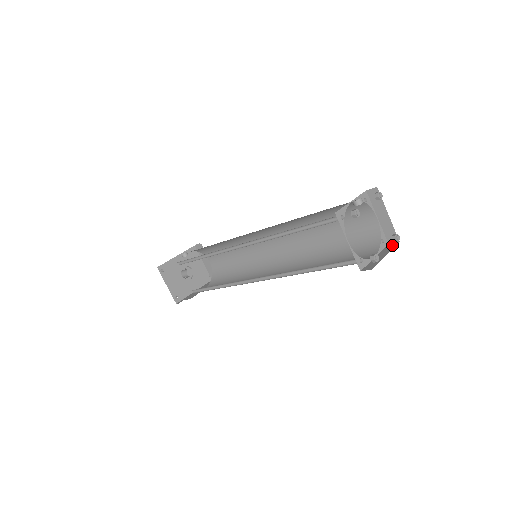
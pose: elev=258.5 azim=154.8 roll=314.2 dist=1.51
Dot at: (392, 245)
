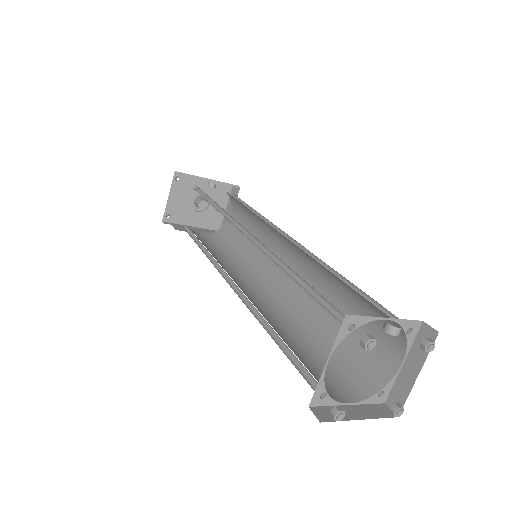
Dot at: (386, 410)
